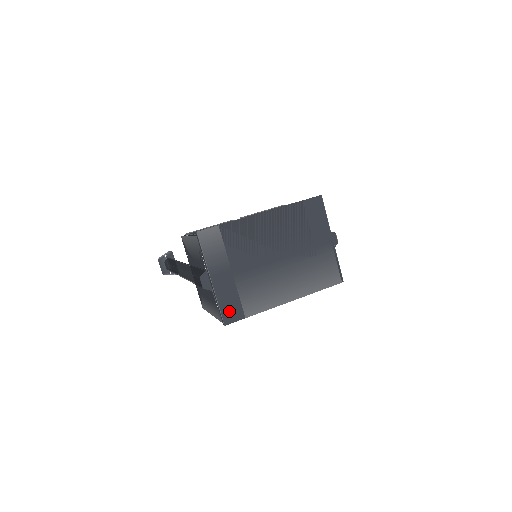
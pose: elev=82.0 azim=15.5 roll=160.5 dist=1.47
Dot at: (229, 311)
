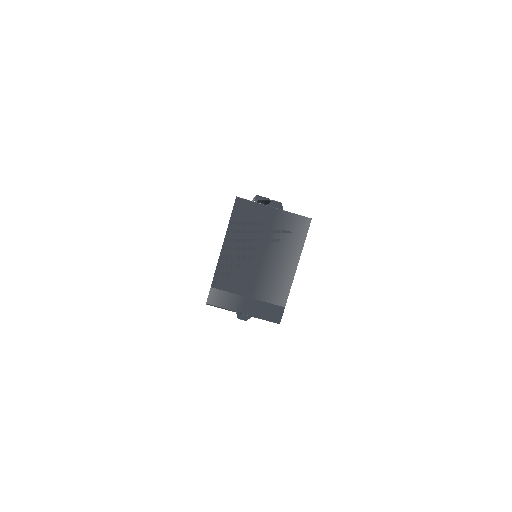
Dot at: (272, 315)
